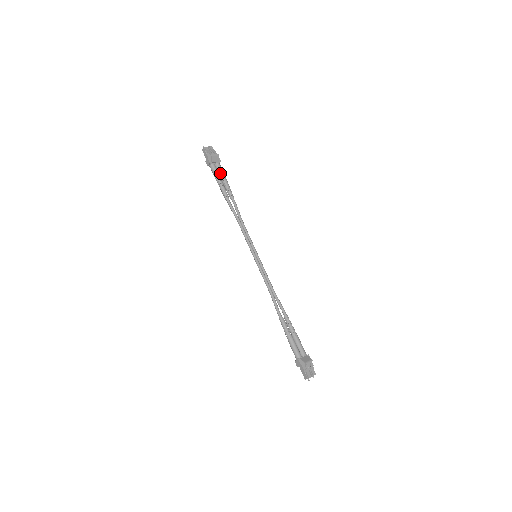
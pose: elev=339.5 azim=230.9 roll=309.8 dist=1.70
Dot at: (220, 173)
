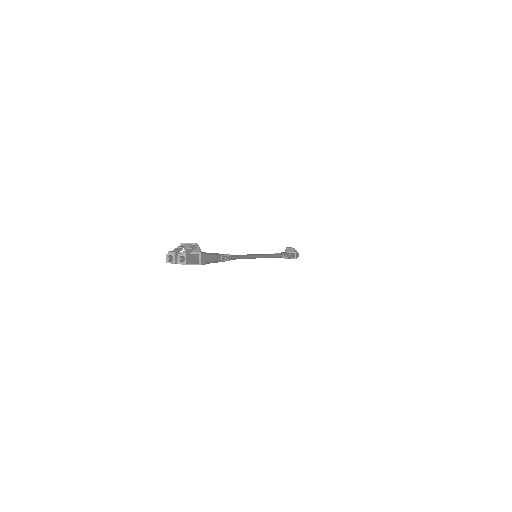
Dot at: occluded
